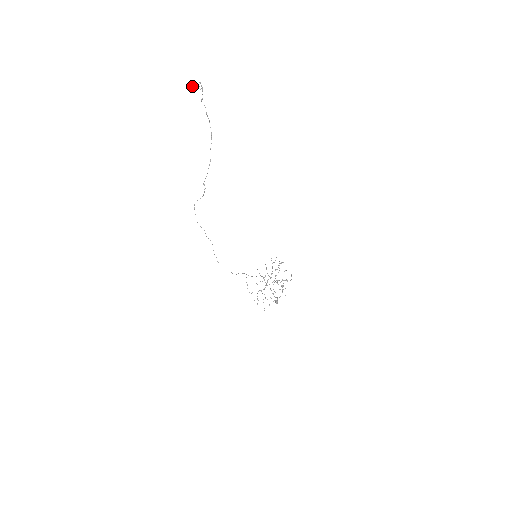
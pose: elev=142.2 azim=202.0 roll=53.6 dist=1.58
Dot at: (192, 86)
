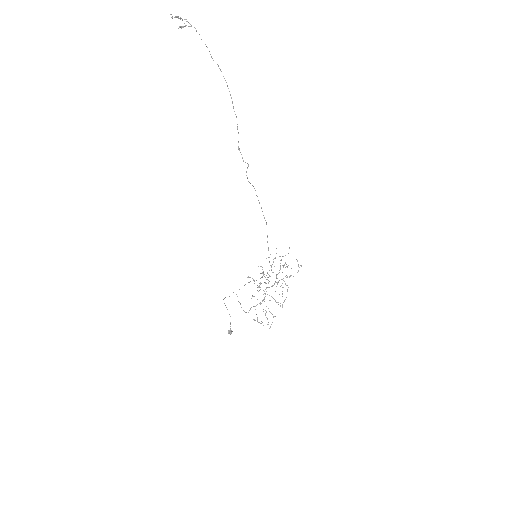
Dot at: occluded
